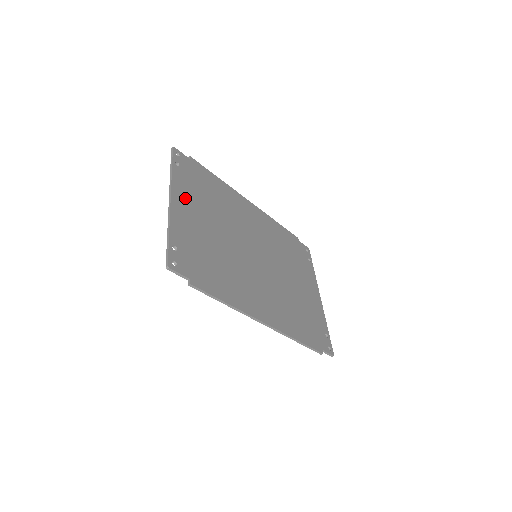
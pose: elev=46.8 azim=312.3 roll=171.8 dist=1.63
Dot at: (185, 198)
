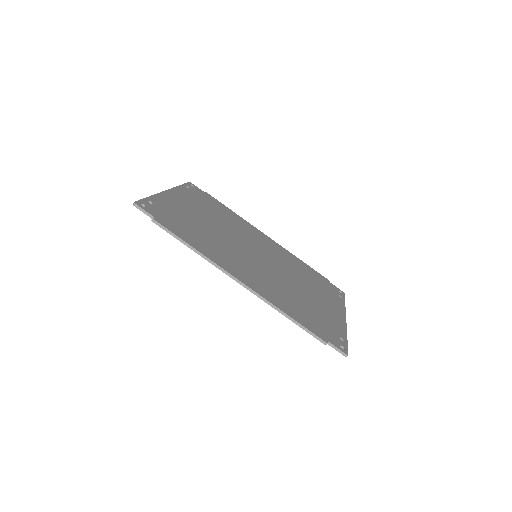
Dot at: (184, 198)
